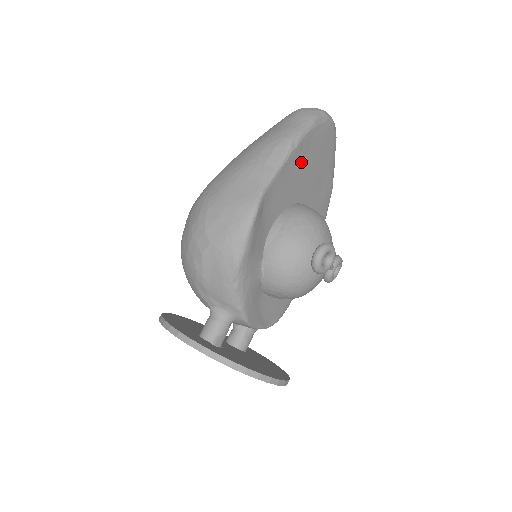
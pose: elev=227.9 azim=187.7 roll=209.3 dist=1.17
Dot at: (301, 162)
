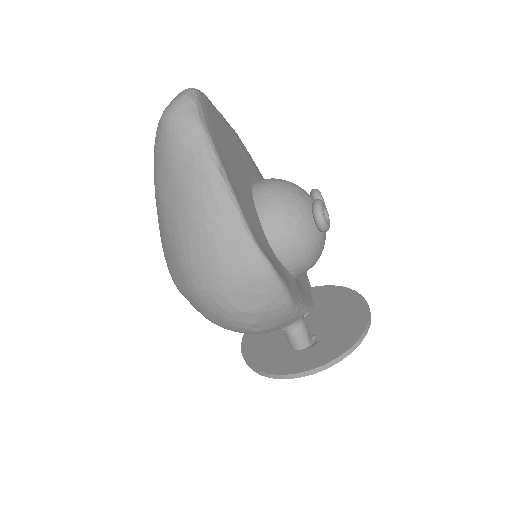
Dot at: (231, 170)
